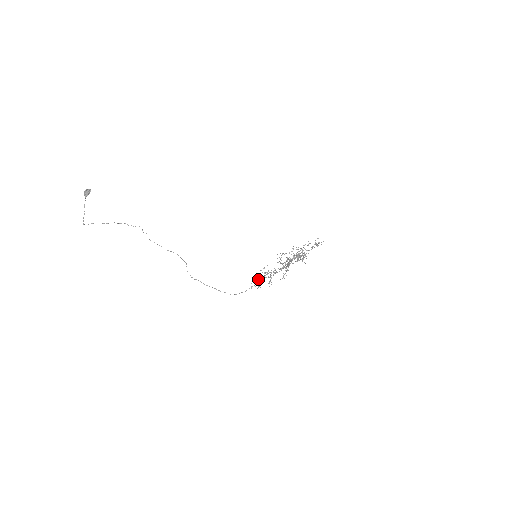
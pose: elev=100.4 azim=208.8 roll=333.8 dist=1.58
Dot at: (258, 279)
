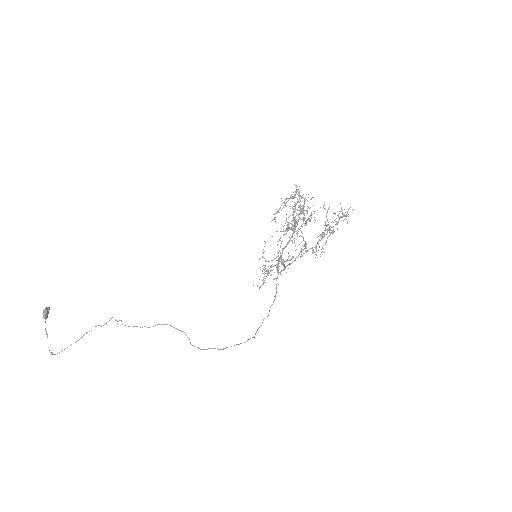
Dot at: occluded
